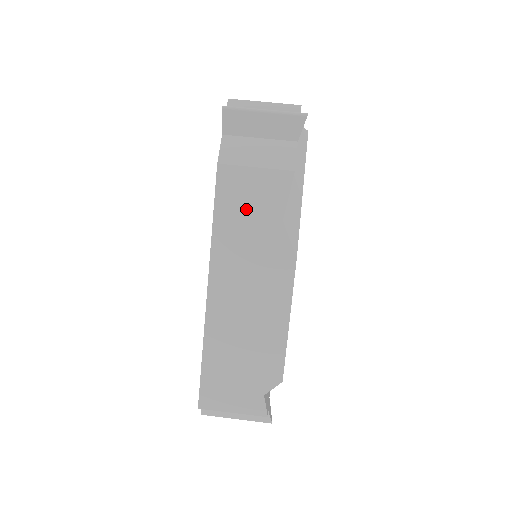
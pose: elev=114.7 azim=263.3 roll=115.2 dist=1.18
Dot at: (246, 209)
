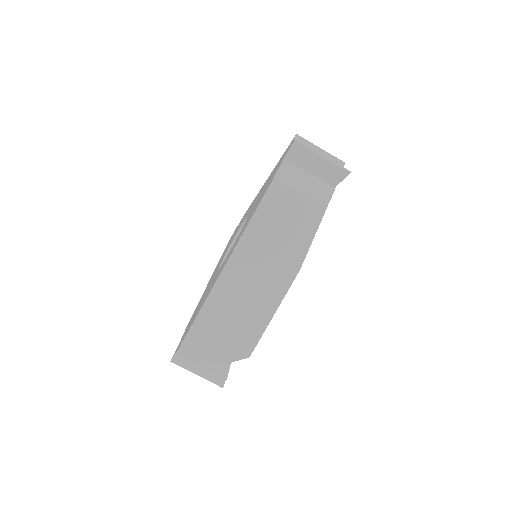
Dot at: (280, 219)
